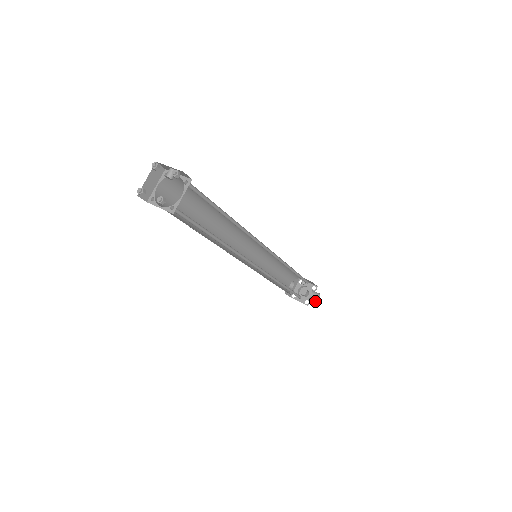
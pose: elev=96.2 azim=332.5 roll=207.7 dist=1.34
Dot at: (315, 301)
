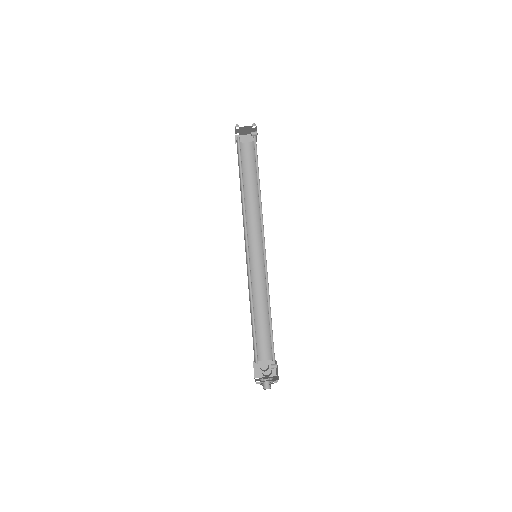
Dot at: occluded
